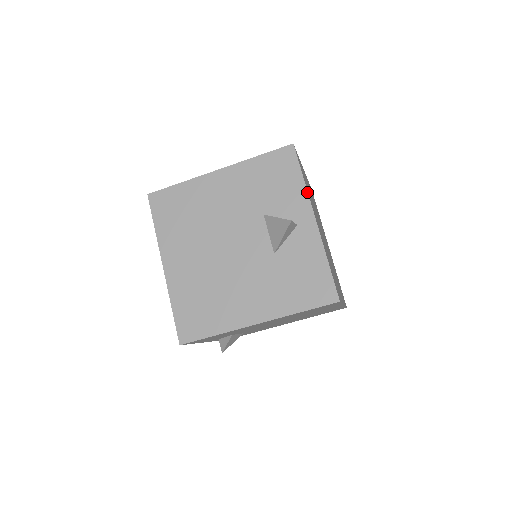
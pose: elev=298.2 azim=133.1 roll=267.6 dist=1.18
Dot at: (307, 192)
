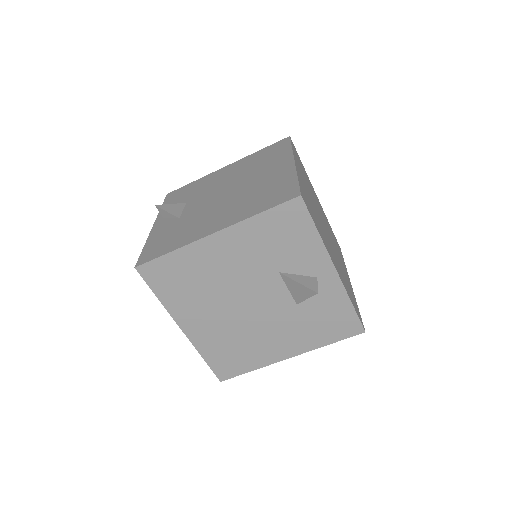
Dot at: (324, 246)
